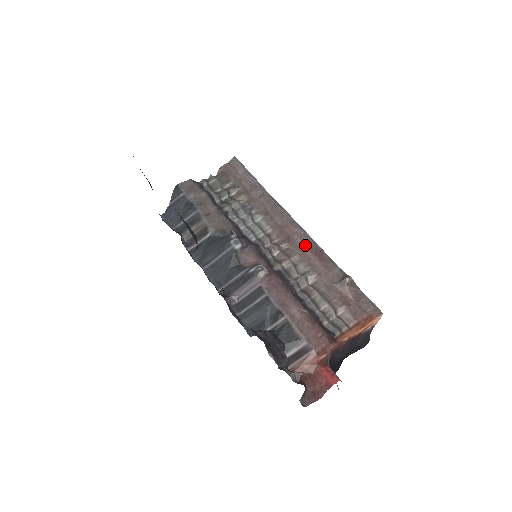
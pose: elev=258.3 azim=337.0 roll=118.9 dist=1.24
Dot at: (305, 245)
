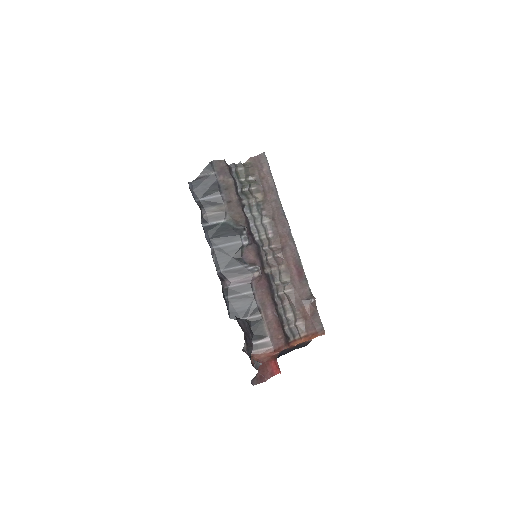
Dot at: (292, 259)
